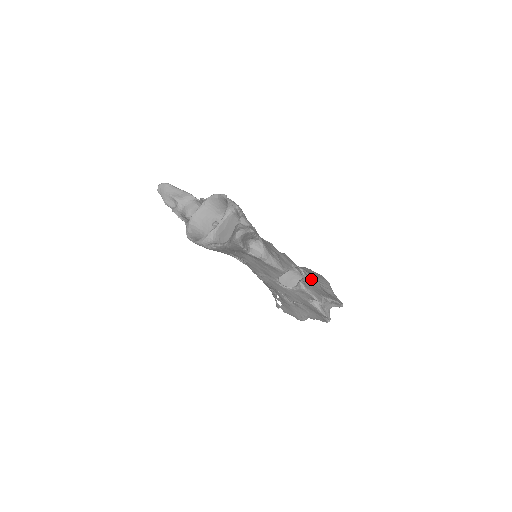
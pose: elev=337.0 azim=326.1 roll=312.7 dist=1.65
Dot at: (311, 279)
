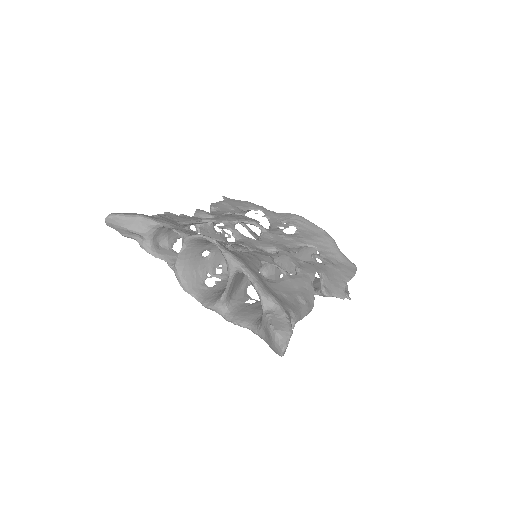
Dot at: (324, 265)
